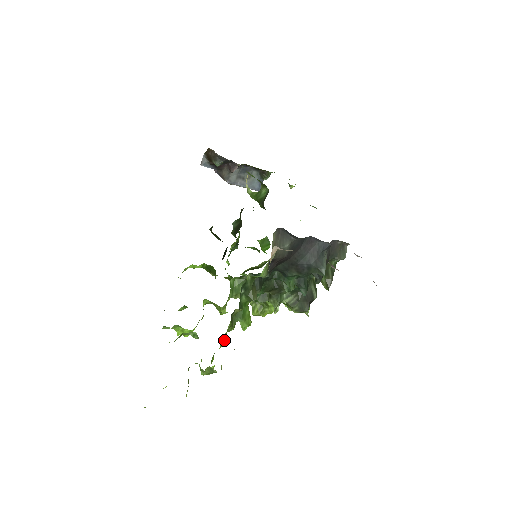
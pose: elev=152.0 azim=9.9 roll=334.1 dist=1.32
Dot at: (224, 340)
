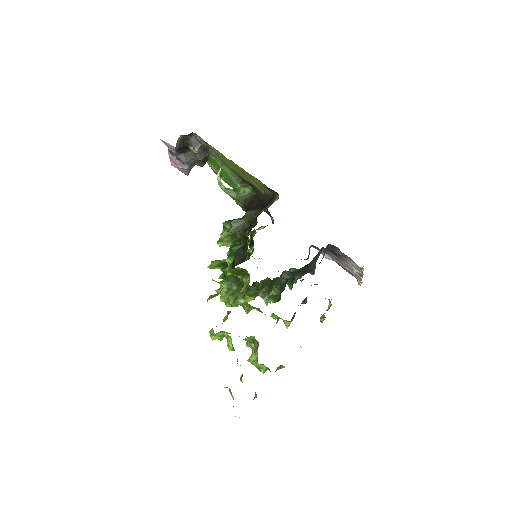
Dot at: occluded
